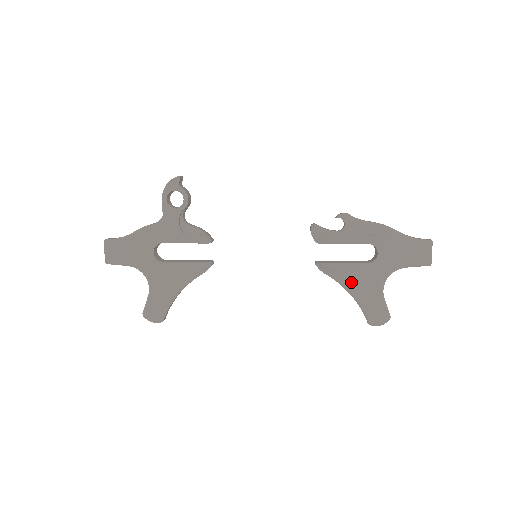
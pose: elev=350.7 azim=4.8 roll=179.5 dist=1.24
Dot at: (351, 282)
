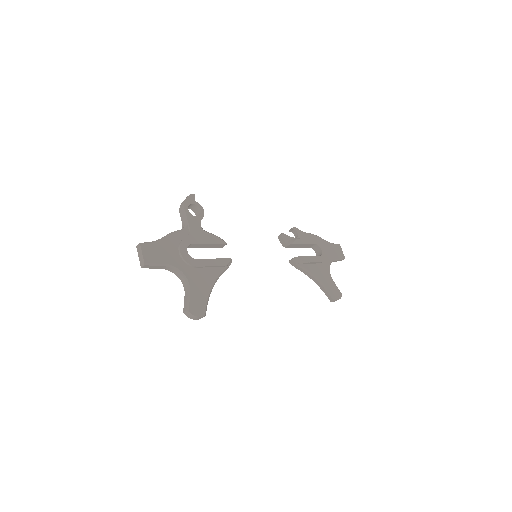
Dot at: (315, 271)
